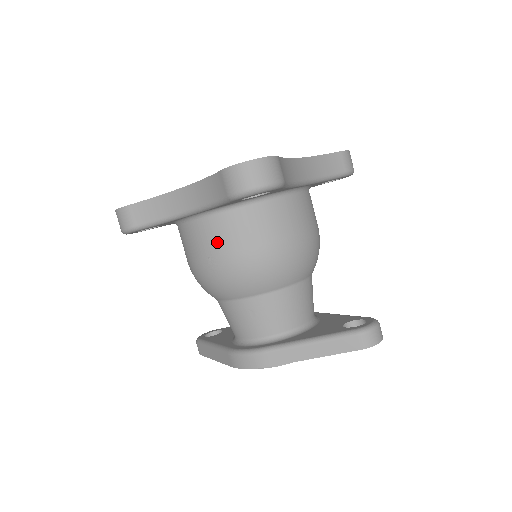
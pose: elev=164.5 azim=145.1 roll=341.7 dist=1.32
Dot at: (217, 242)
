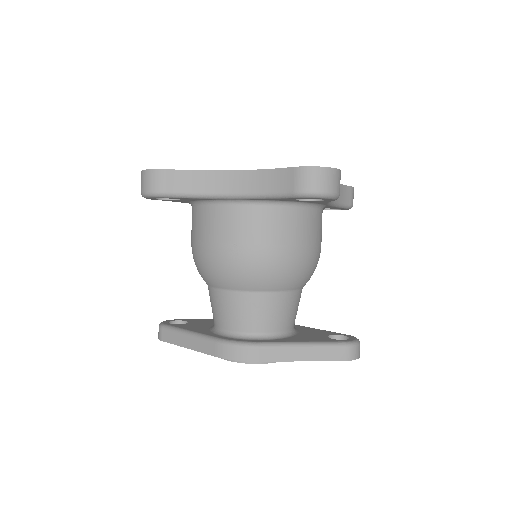
Dot at: (250, 231)
